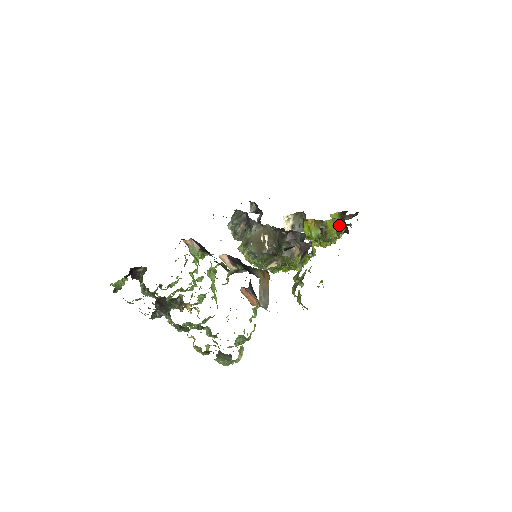
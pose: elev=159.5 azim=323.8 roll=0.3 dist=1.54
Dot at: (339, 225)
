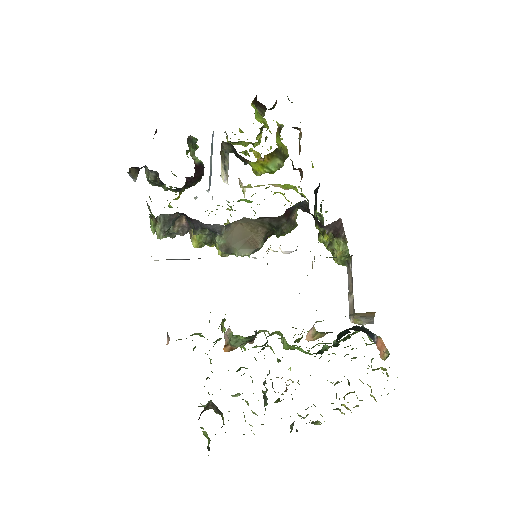
Dot at: (280, 127)
